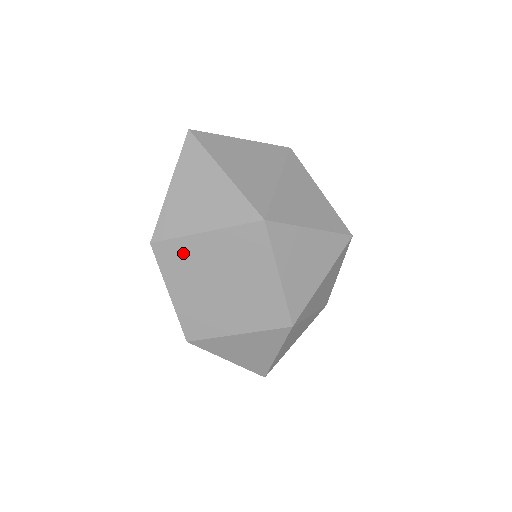
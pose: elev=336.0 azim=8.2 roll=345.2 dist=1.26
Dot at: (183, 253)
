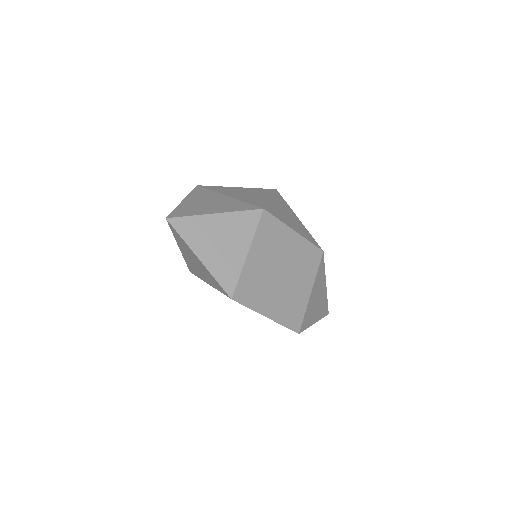
Dot at: (250, 281)
